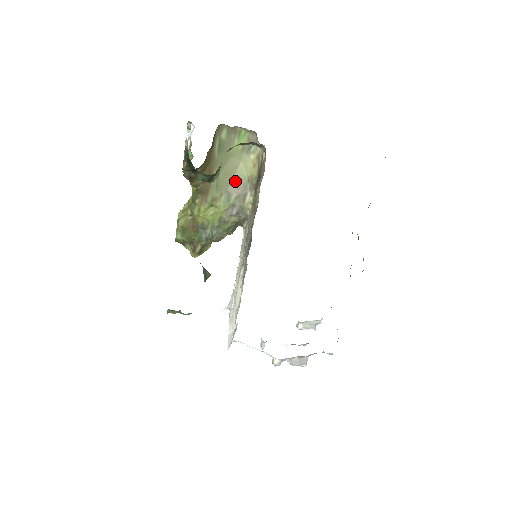
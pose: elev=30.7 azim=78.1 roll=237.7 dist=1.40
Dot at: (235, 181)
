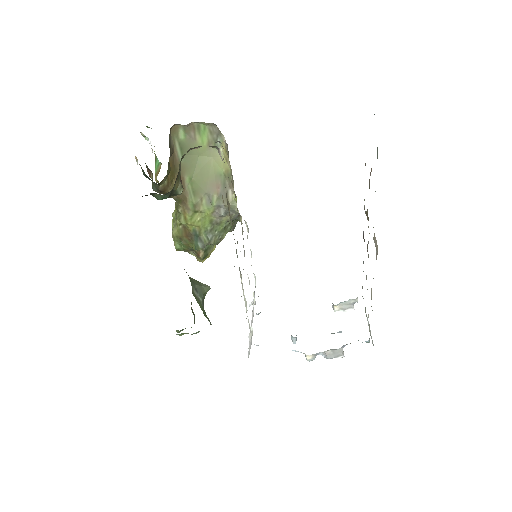
Dot at: (211, 181)
